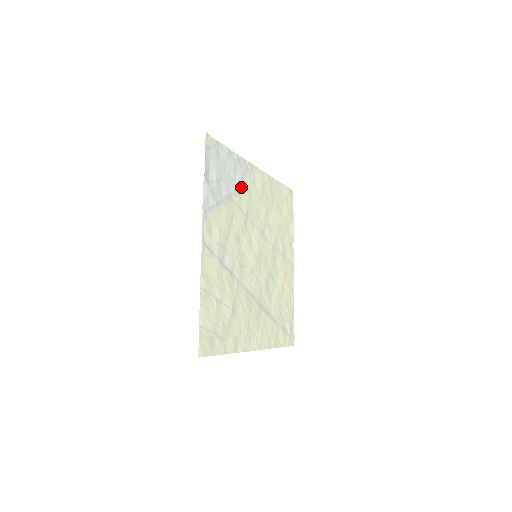
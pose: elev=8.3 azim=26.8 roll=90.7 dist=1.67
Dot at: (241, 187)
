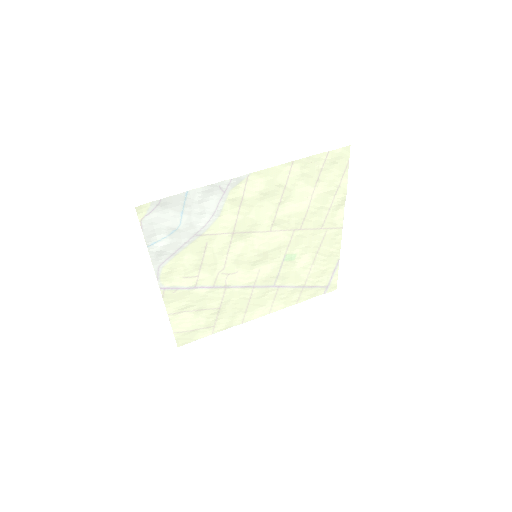
Dot at: (217, 214)
